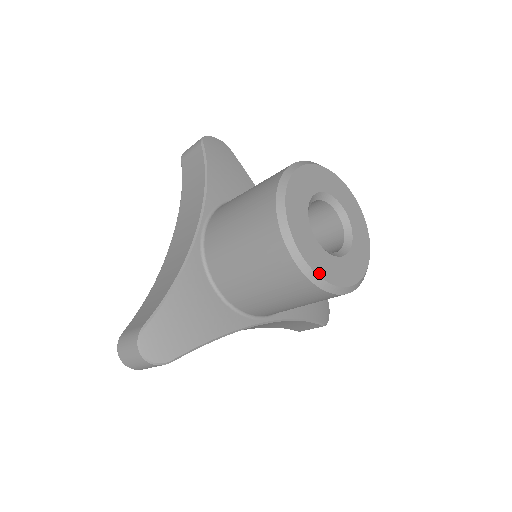
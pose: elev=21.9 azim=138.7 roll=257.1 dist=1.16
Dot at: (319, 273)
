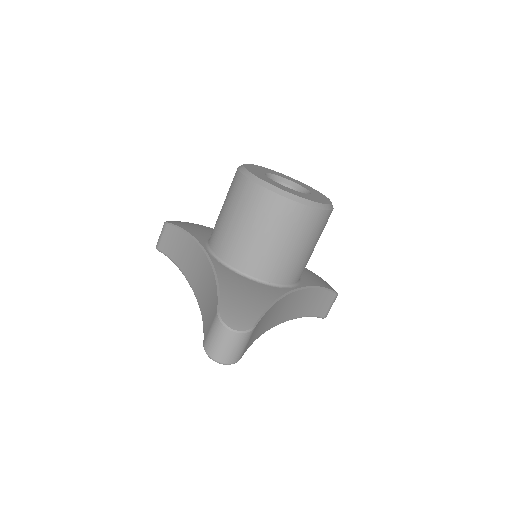
Dot at: (304, 198)
